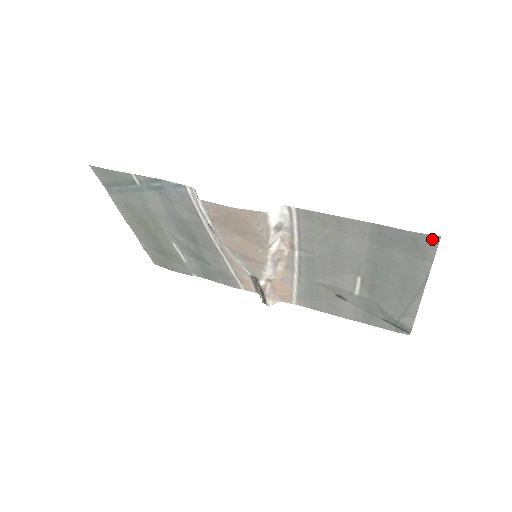
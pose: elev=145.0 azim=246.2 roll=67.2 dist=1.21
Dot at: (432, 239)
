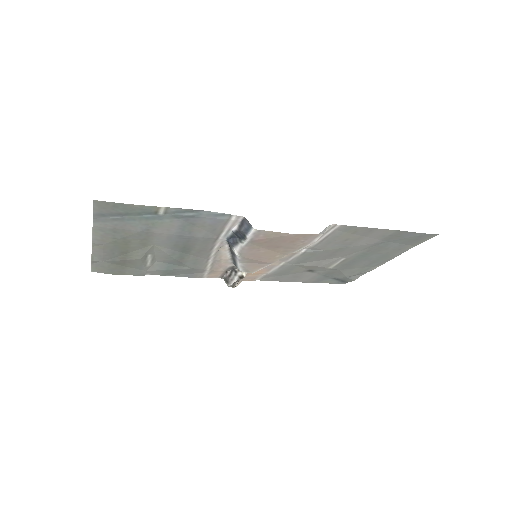
Dot at: (432, 236)
